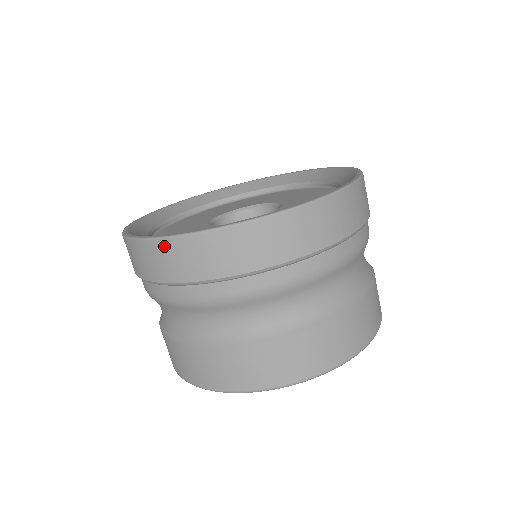
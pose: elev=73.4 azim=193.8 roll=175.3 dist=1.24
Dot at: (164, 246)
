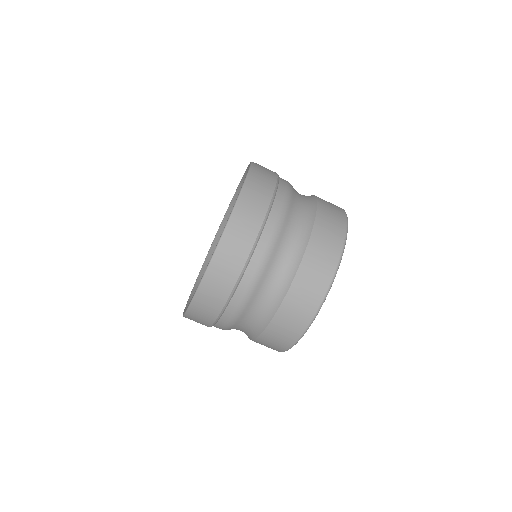
Dot at: occluded
